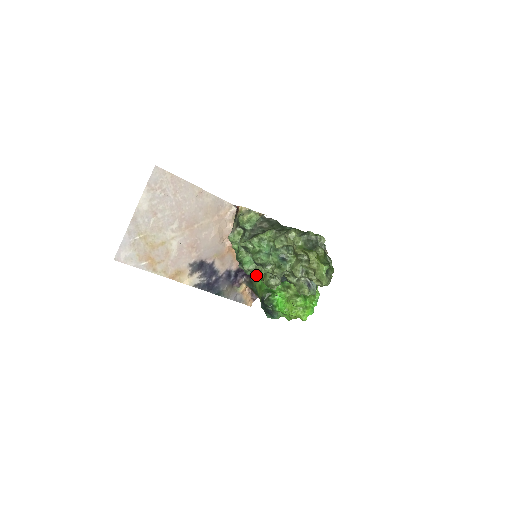
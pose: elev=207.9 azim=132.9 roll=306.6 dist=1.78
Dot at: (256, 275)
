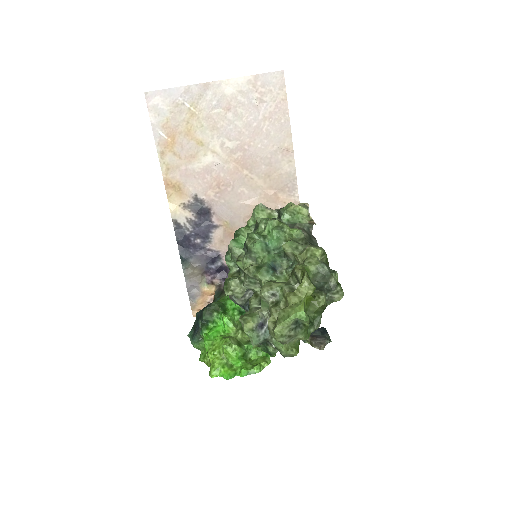
Dot at: (231, 269)
